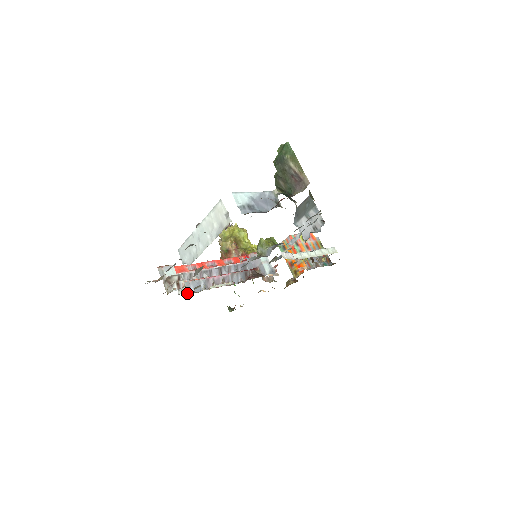
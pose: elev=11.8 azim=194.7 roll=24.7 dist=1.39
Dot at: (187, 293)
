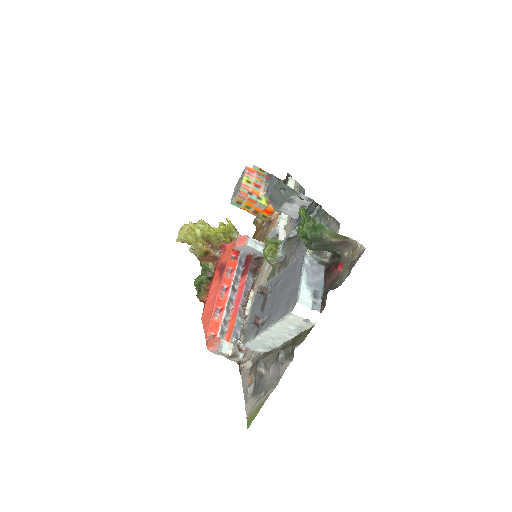
Dot at: (241, 341)
